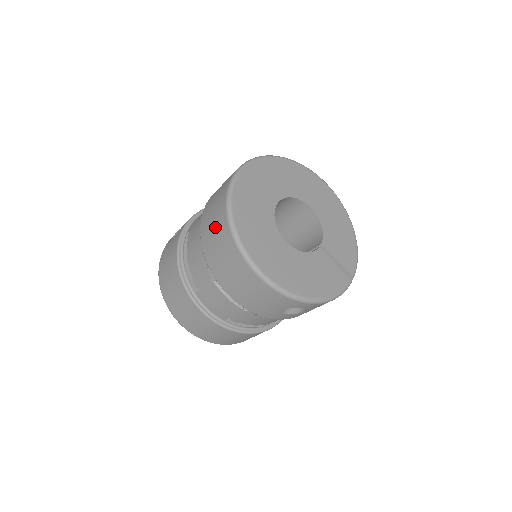
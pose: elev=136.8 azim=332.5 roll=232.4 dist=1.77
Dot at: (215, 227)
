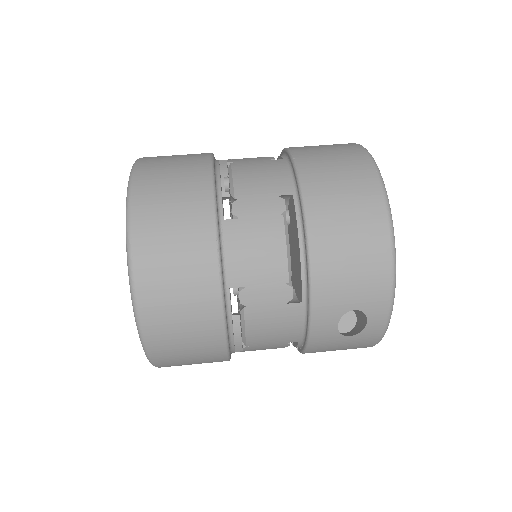
Dot at: (340, 160)
